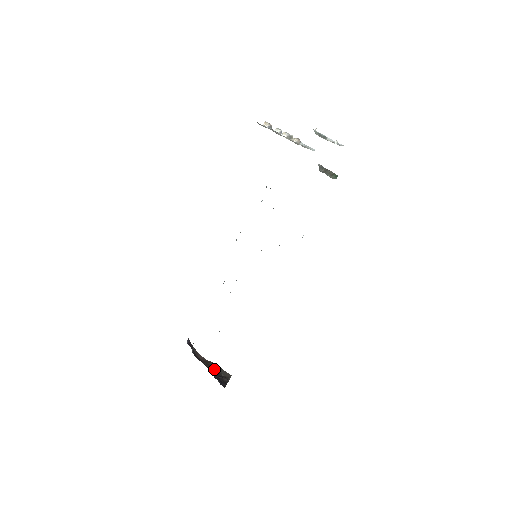
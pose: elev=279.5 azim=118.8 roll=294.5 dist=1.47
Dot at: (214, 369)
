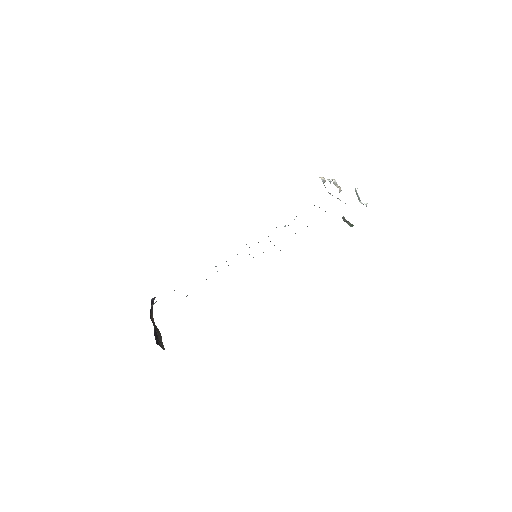
Dot at: (157, 332)
